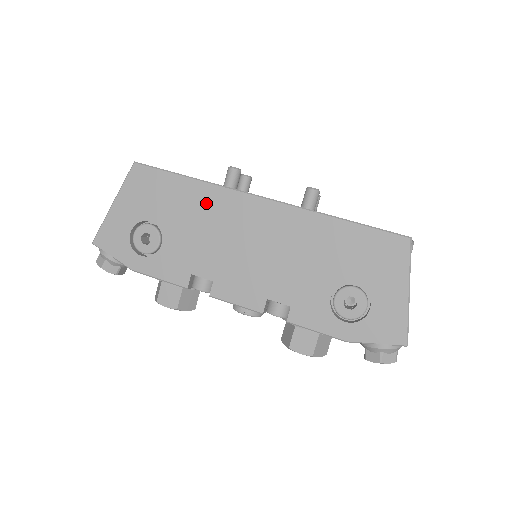
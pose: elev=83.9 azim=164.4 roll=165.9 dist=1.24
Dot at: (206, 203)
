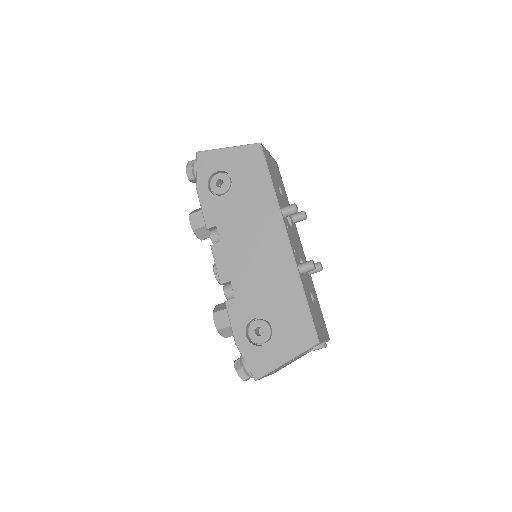
Dot at: (263, 205)
